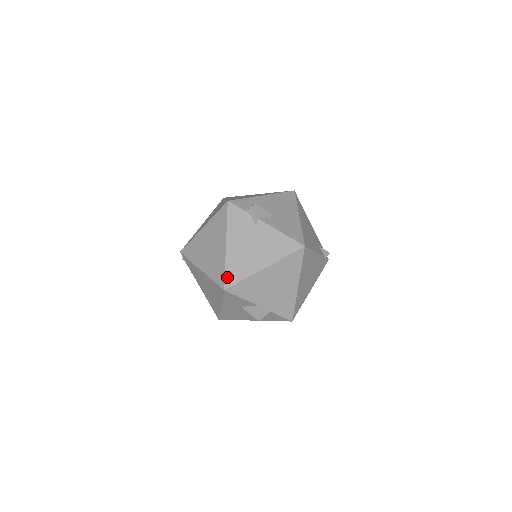
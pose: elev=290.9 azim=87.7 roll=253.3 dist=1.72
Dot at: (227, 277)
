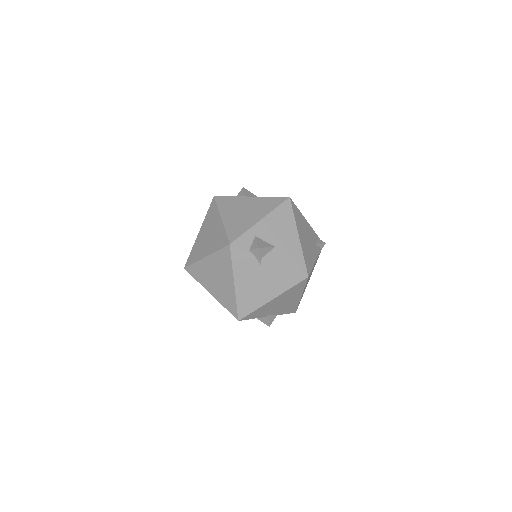
Dot at: (239, 310)
